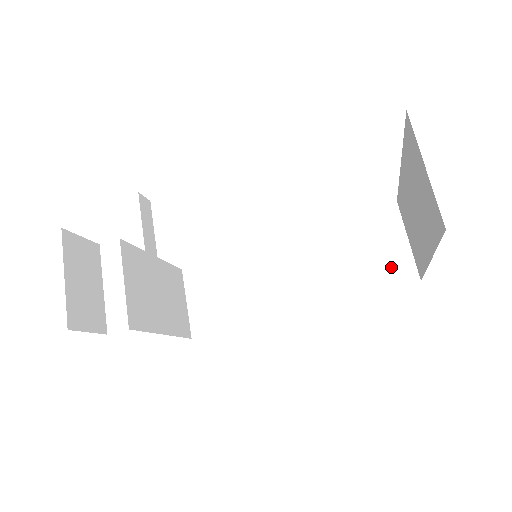
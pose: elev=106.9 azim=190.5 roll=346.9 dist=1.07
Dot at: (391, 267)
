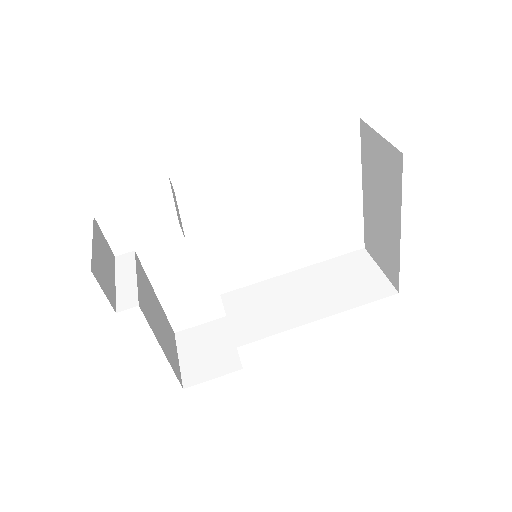
Dot at: (371, 288)
